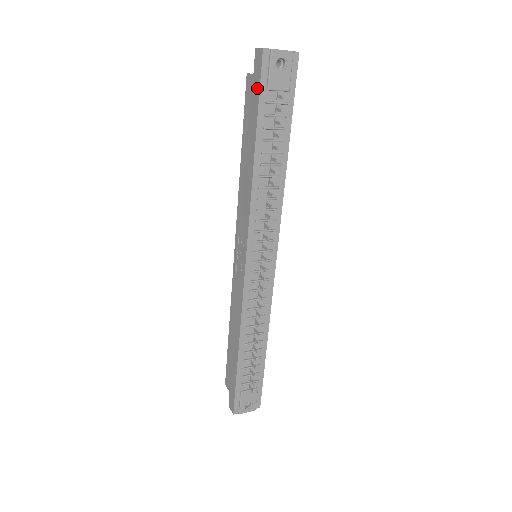
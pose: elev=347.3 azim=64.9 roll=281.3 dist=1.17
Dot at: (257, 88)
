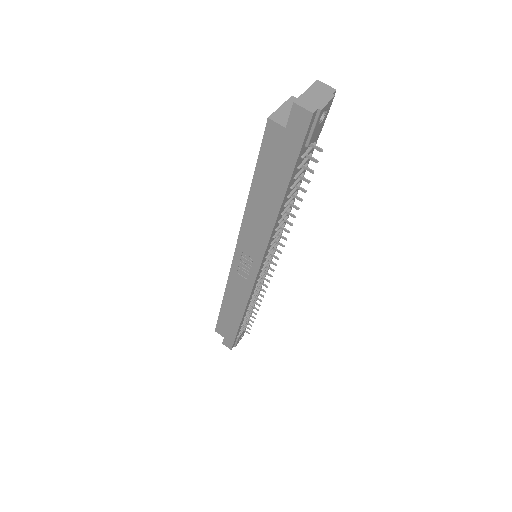
Dot at: (294, 147)
